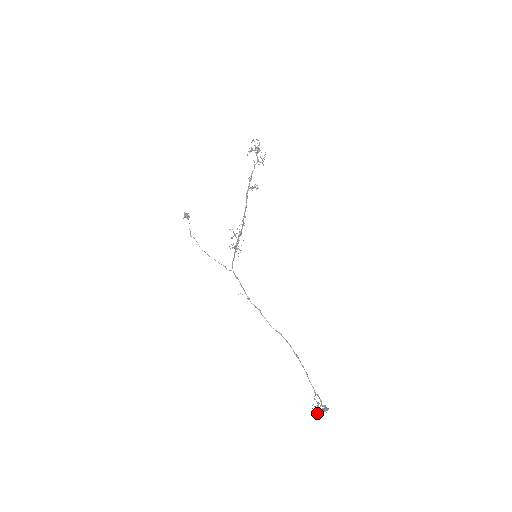
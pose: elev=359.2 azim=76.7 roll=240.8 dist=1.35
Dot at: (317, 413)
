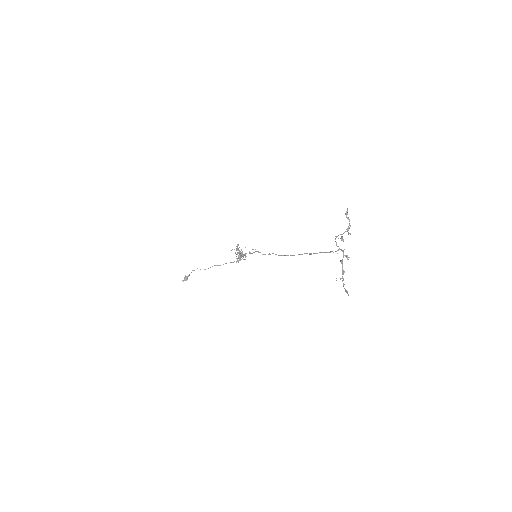
Dot at: (343, 239)
